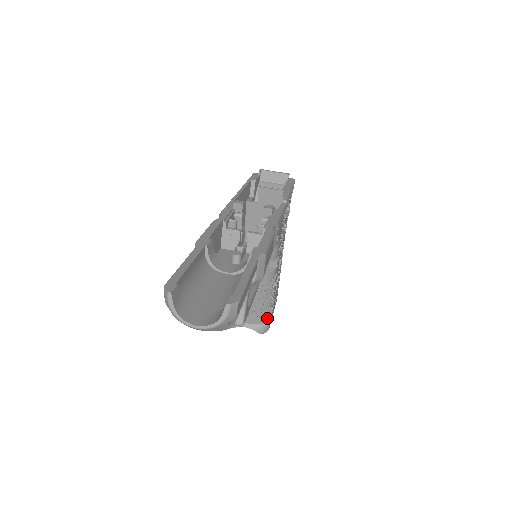
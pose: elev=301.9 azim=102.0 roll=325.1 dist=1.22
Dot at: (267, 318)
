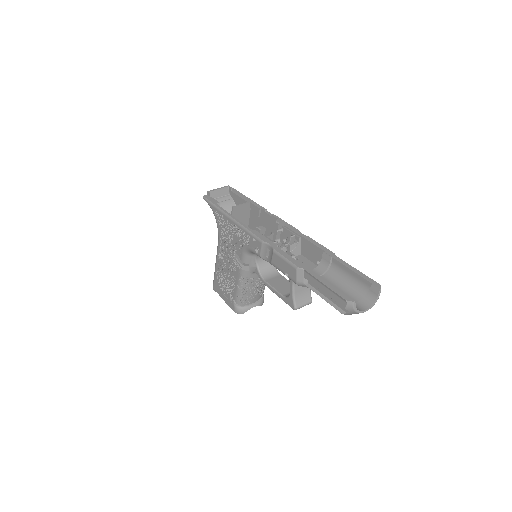
Dot at: occluded
